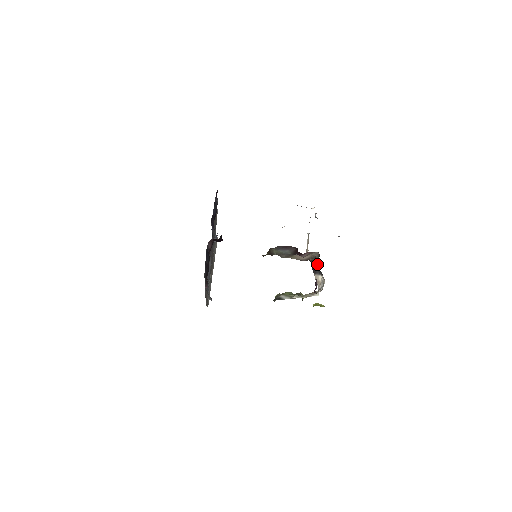
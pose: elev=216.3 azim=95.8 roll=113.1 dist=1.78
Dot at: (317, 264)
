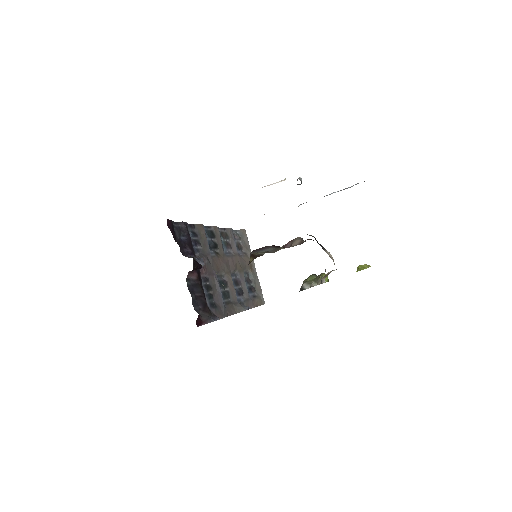
Dot at: occluded
